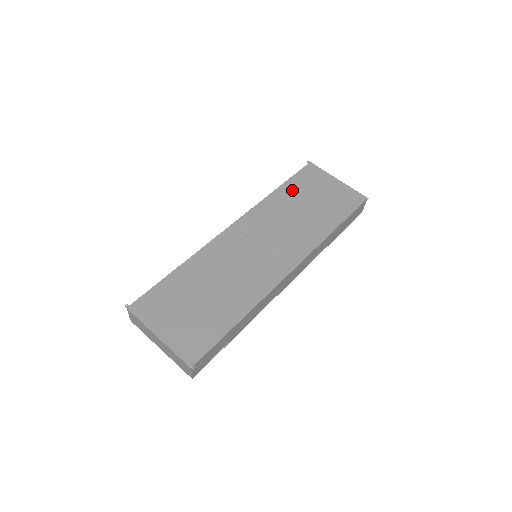
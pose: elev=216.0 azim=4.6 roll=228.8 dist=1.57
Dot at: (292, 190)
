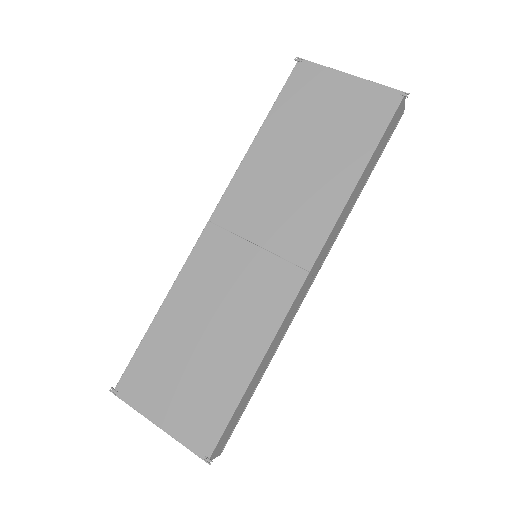
Dot at: (281, 125)
